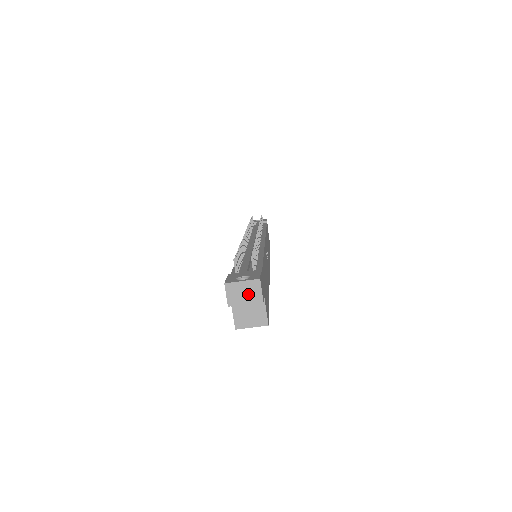
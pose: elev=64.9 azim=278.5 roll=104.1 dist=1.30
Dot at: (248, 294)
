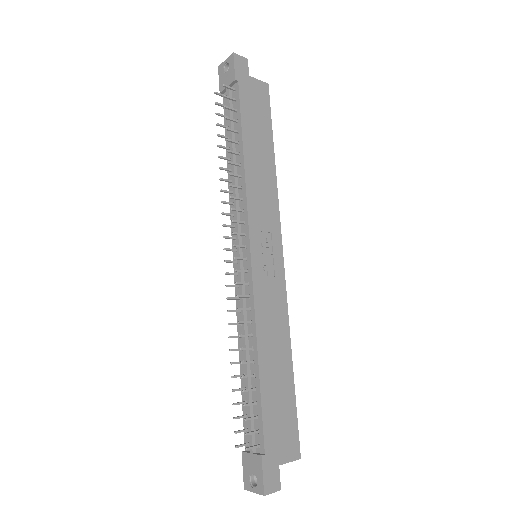
Dot at: occluded
